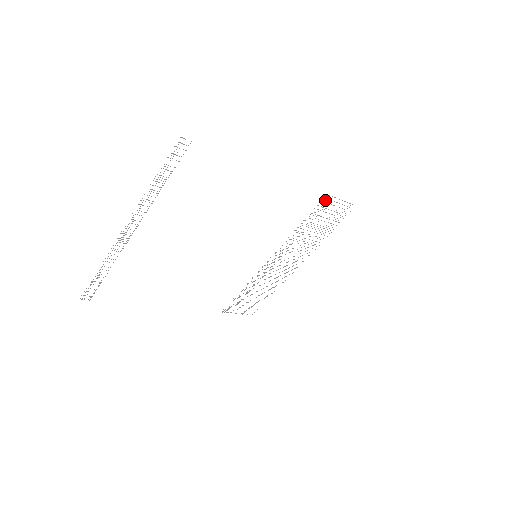
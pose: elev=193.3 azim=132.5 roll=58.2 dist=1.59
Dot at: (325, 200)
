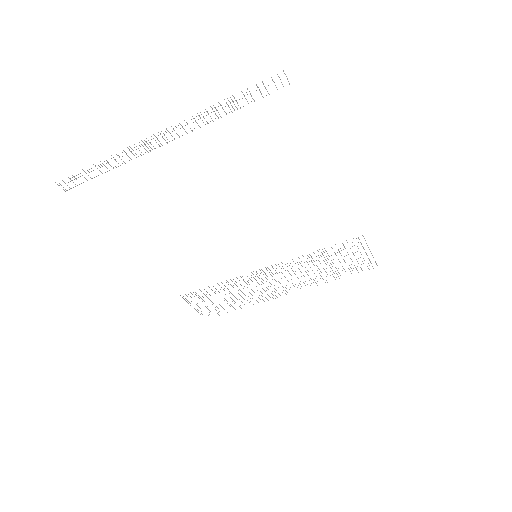
Dot at: occluded
